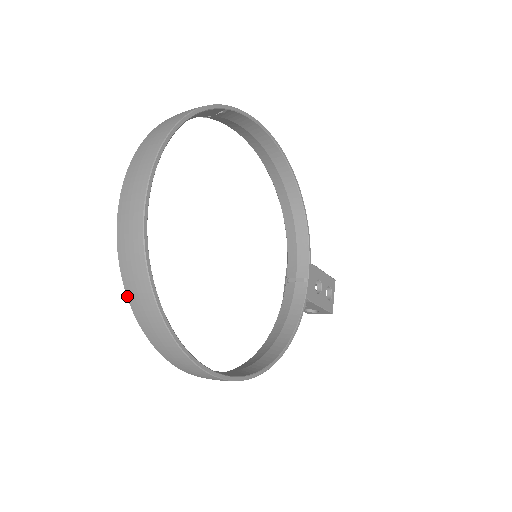
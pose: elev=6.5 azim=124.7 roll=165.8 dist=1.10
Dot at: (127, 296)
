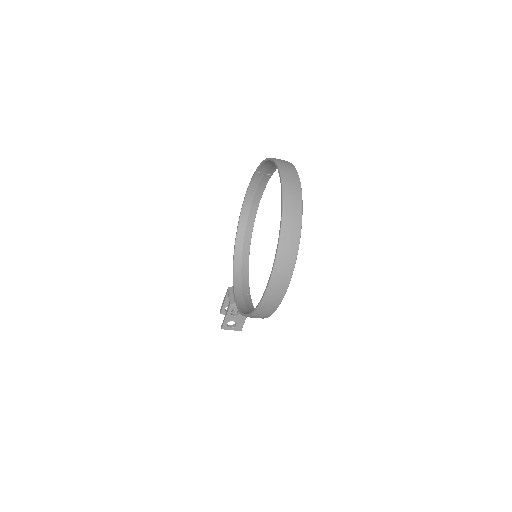
Dot at: (283, 213)
